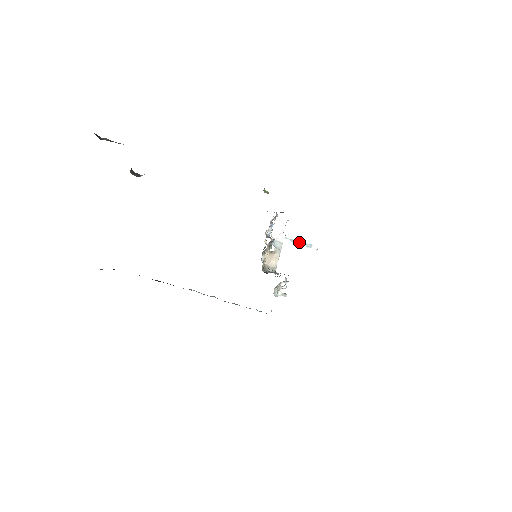
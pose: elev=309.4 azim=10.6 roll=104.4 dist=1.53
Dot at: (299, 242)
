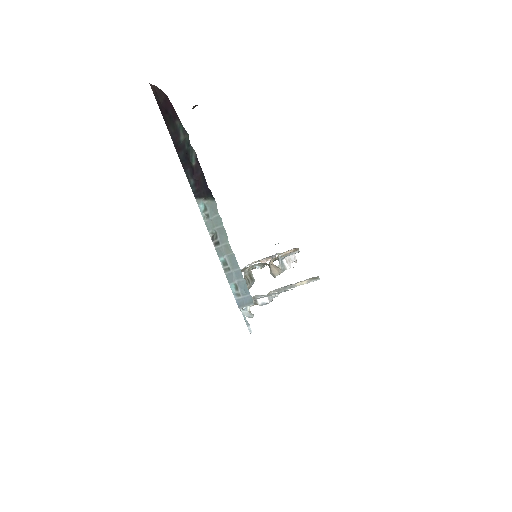
Dot at: occluded
